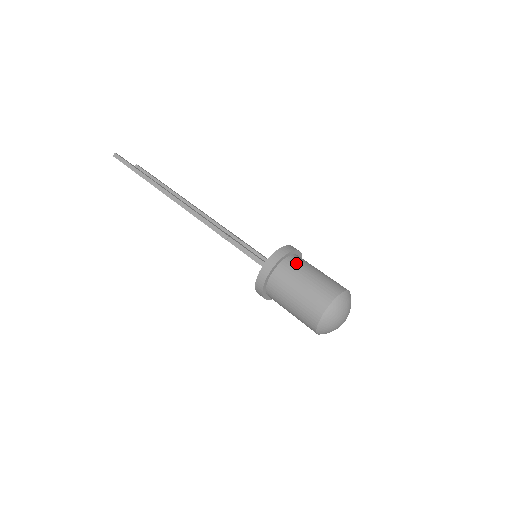
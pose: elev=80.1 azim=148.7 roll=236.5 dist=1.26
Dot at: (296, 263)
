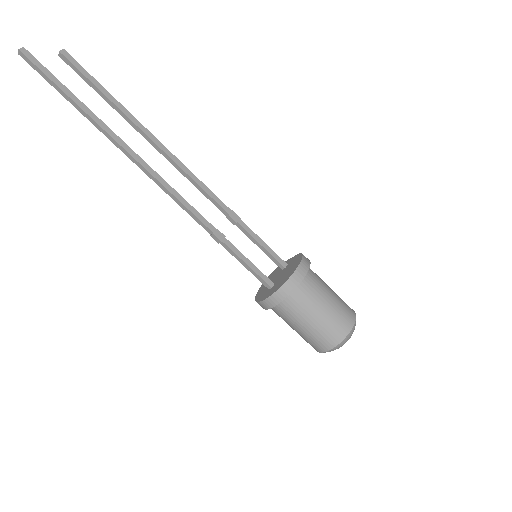
Dot at: (301, 300)
